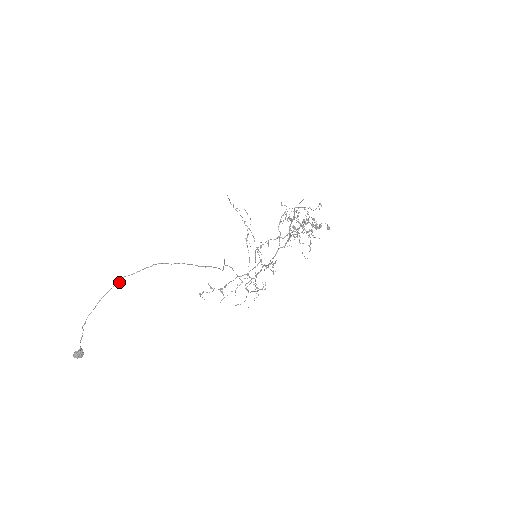
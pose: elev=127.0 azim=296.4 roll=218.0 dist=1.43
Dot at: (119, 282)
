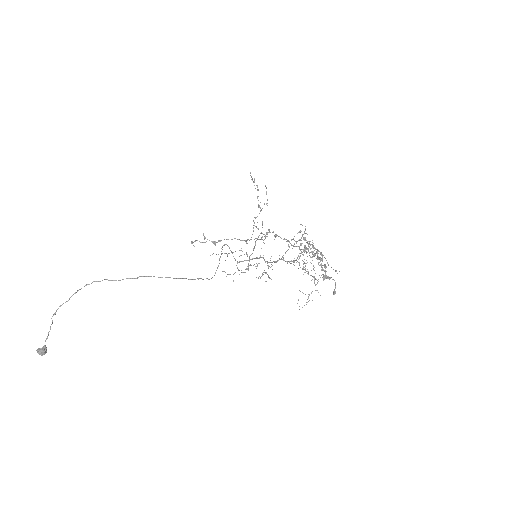
Dot at: (99, 281)
